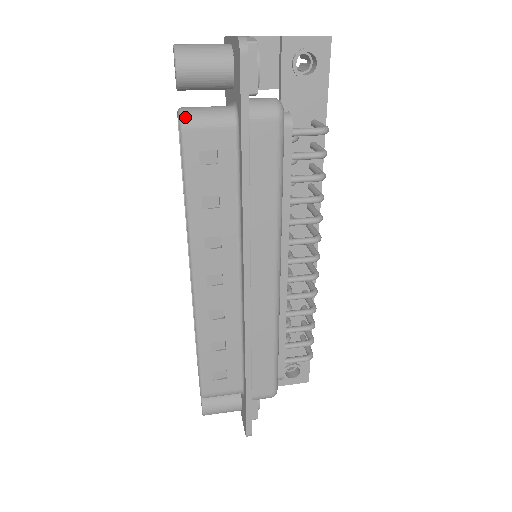
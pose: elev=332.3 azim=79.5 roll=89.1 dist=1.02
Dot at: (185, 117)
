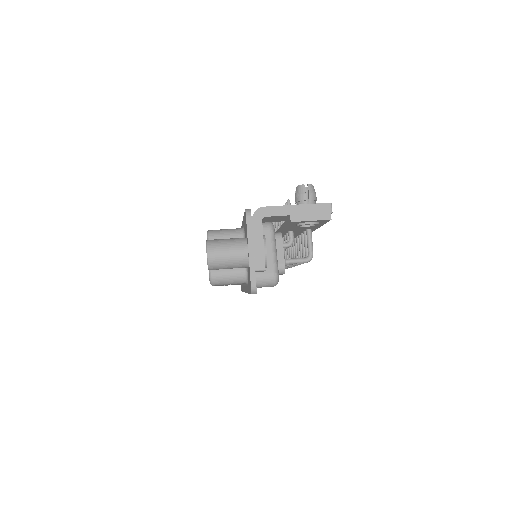
Dot at: (214, 283)
